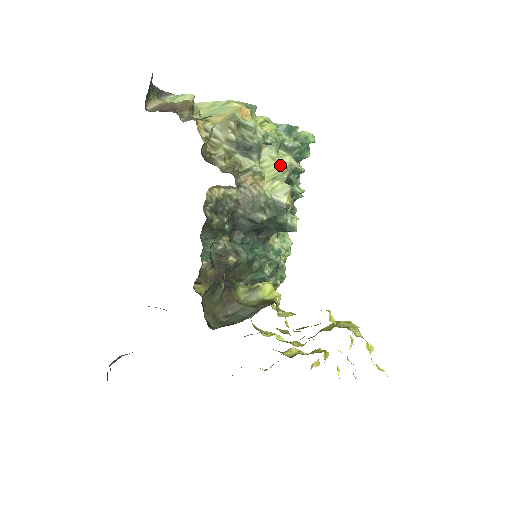
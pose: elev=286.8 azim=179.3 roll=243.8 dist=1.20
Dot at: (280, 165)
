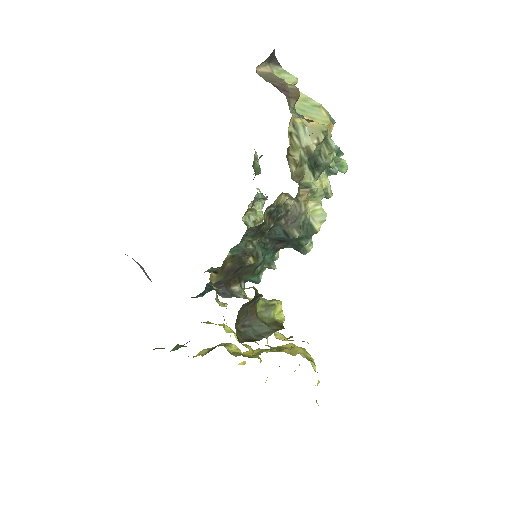
Dot at: (321, 187)
